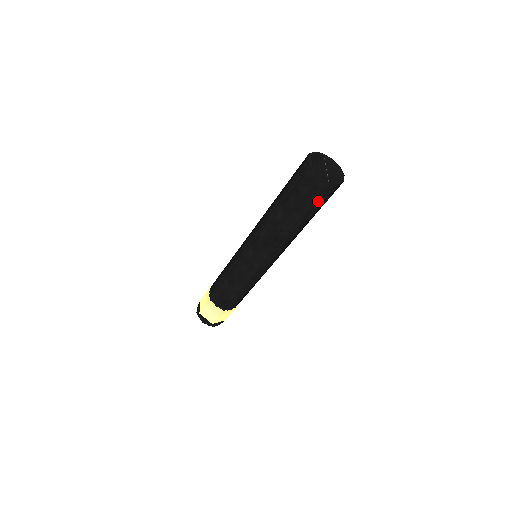
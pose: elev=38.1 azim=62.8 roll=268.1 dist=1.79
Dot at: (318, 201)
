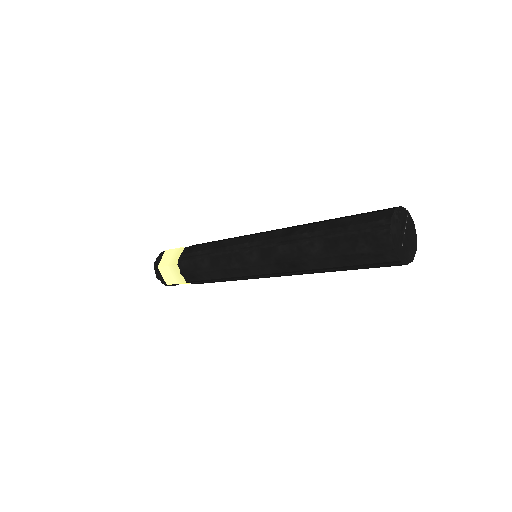
Dot at: (371, 266)
